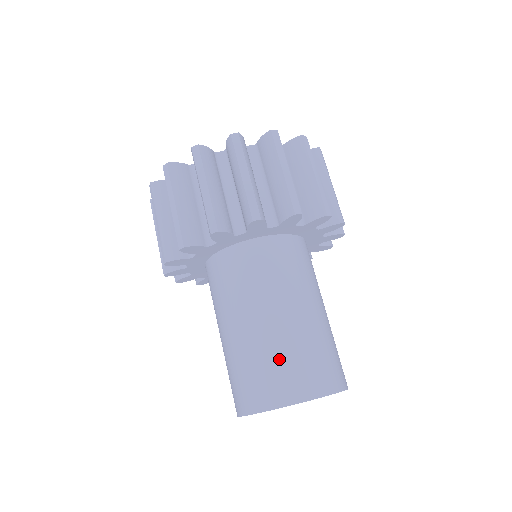
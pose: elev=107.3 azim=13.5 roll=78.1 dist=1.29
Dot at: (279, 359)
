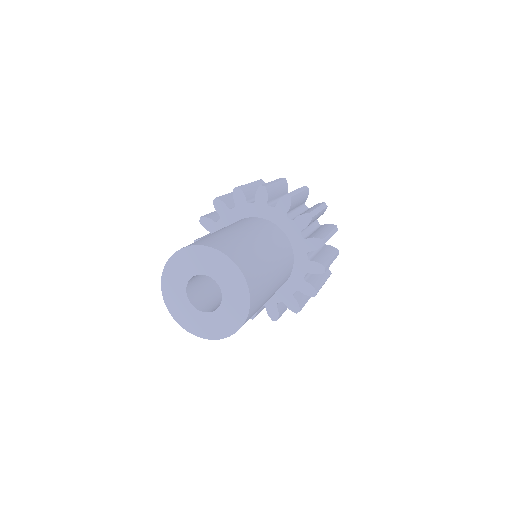
Dot at: (217, 236)
